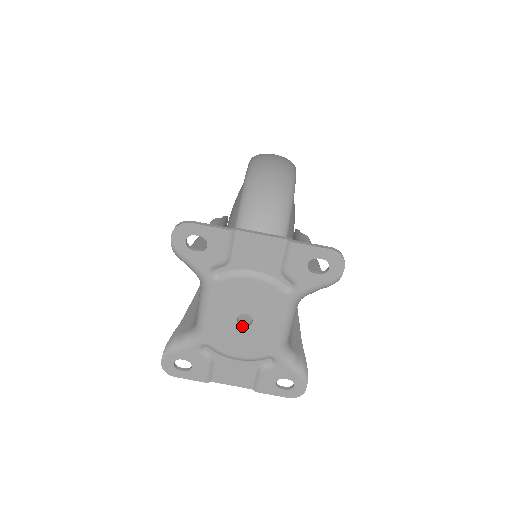
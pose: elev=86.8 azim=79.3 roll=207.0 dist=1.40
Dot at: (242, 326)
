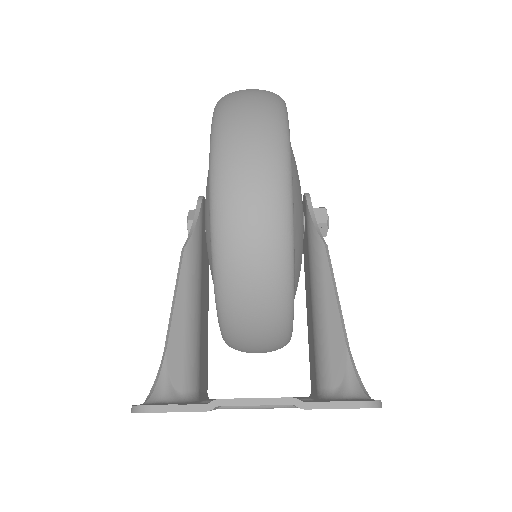
Dot at: occluded
